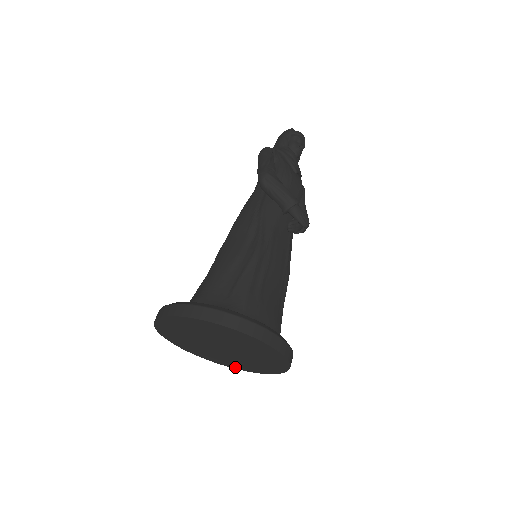
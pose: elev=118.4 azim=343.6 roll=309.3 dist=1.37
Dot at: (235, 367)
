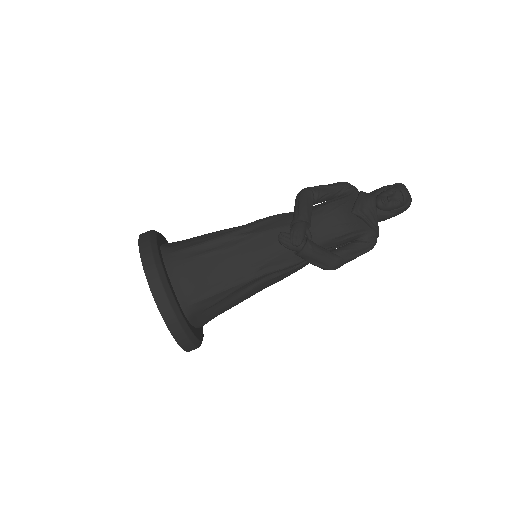
Dot at: occluded
